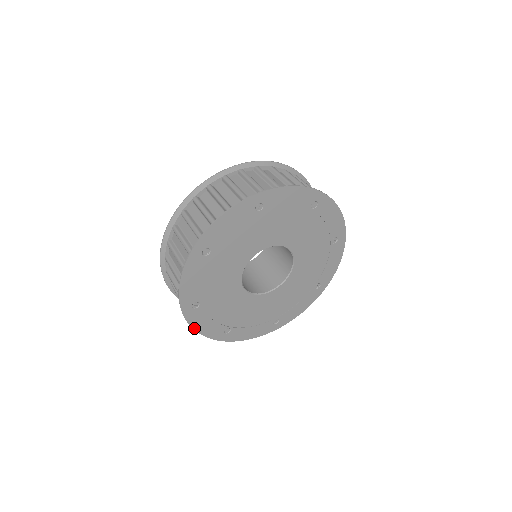
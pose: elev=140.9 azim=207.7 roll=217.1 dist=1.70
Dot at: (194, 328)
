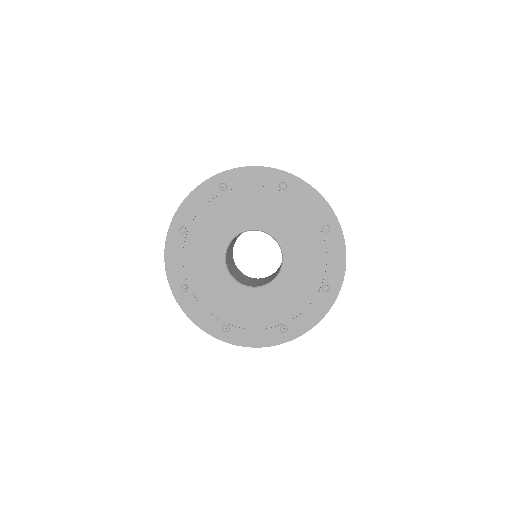
Dot at: (165, 253)
